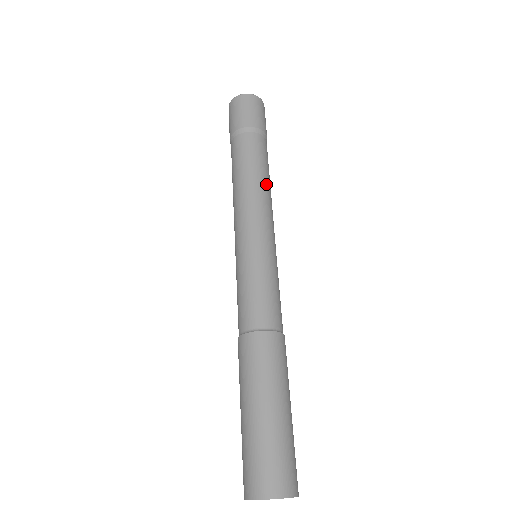
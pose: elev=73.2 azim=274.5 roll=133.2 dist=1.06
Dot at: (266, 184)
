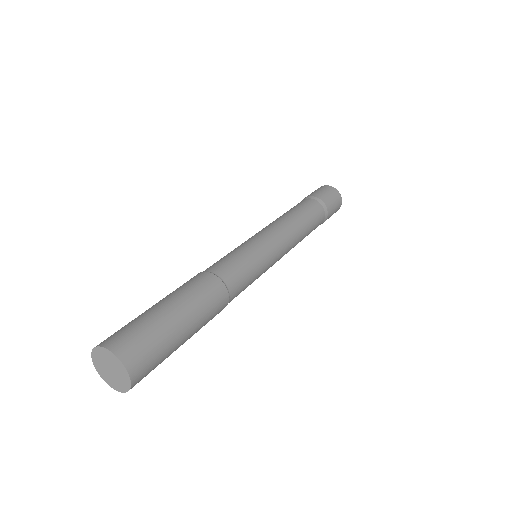
Dot at: (302, 230)
